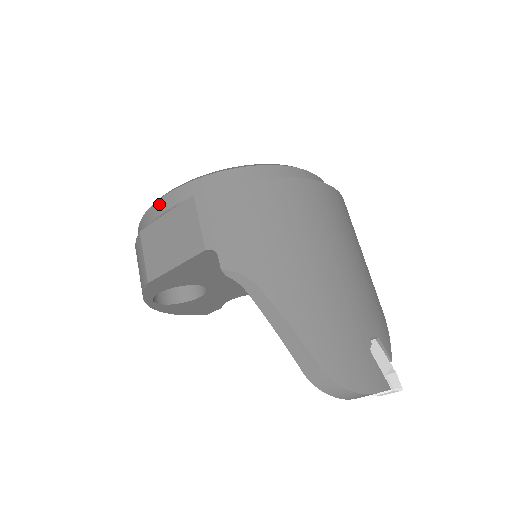
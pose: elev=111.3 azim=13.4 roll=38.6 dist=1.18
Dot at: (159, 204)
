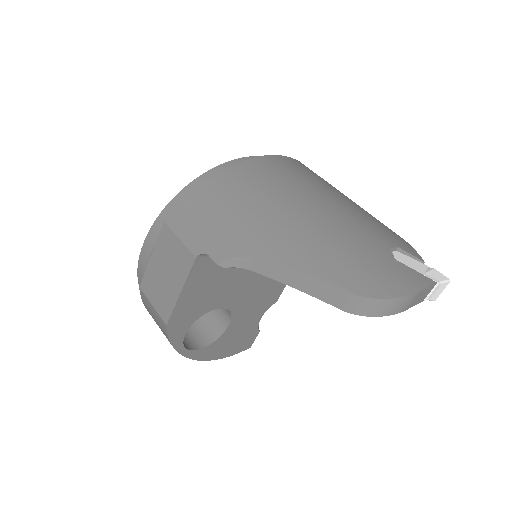
Dot at: (143, 253)
